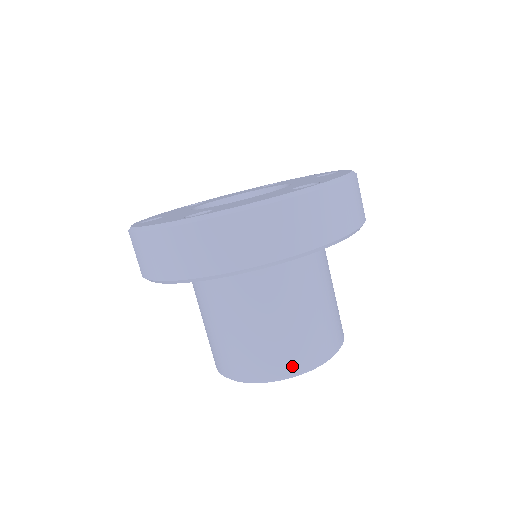
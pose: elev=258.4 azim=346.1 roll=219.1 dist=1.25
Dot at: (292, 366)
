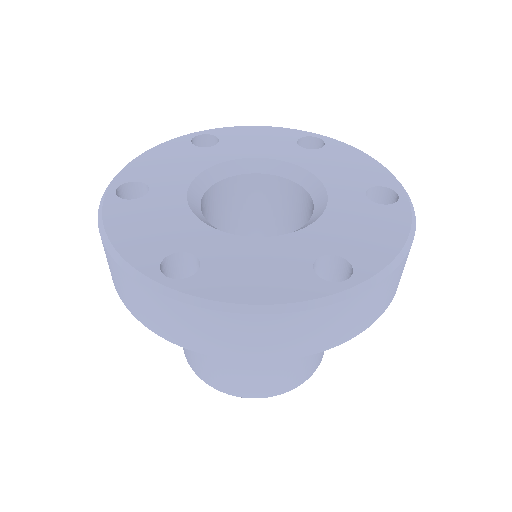
Dot at: (320, 360)
